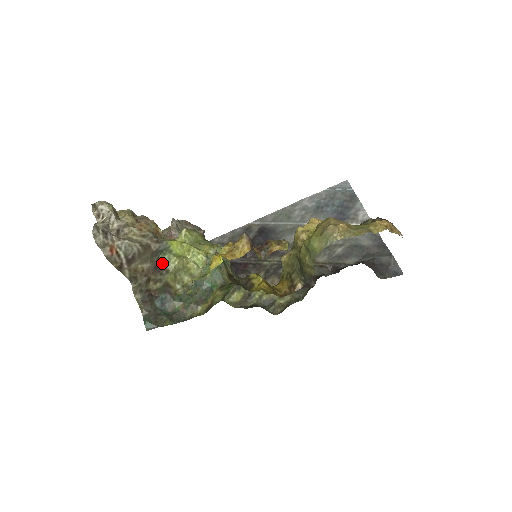
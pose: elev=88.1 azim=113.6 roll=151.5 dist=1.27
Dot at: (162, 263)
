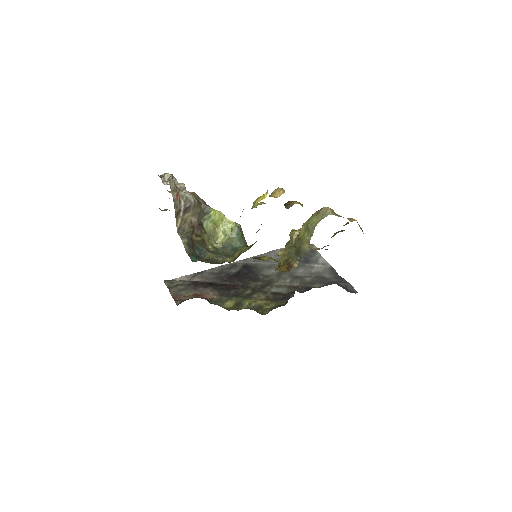
Dot at: (202, 225)
